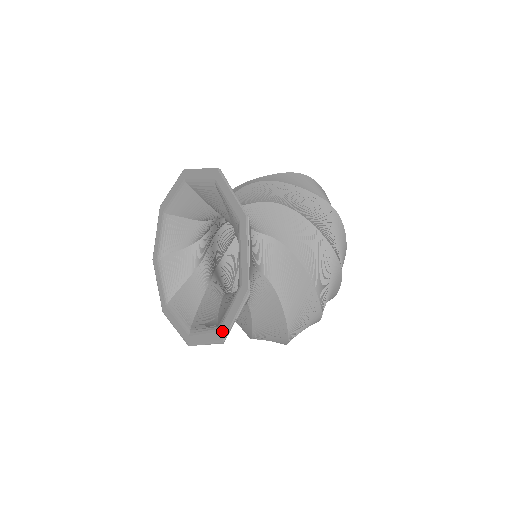
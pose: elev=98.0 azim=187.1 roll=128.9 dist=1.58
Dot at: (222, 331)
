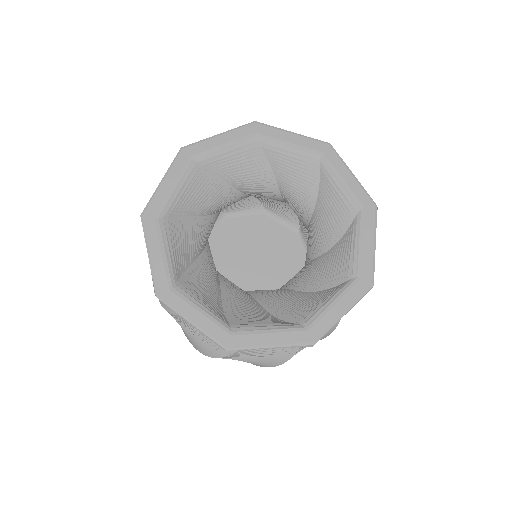
Dot at: (315, 330)
